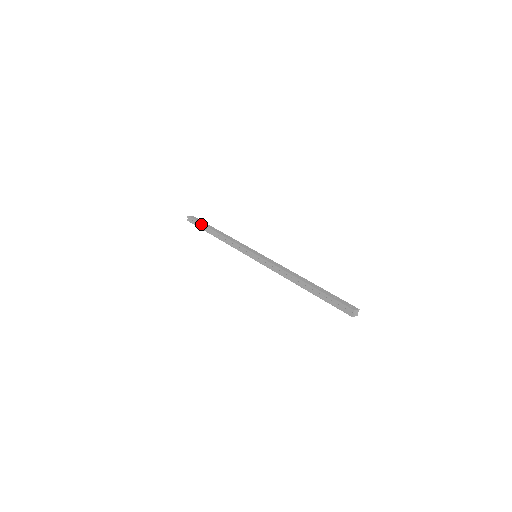
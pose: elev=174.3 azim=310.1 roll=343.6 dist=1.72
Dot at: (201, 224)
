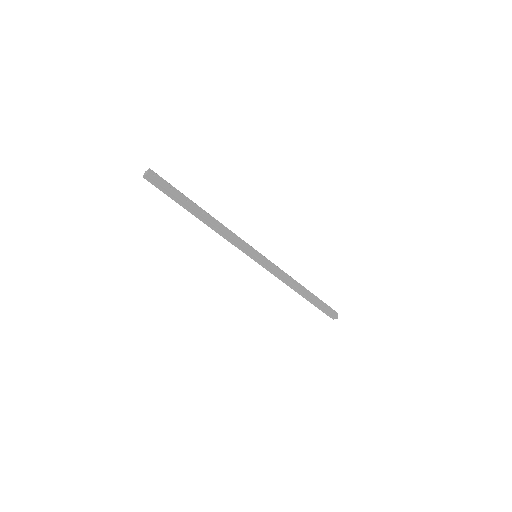
Dot at: (177, 198)
